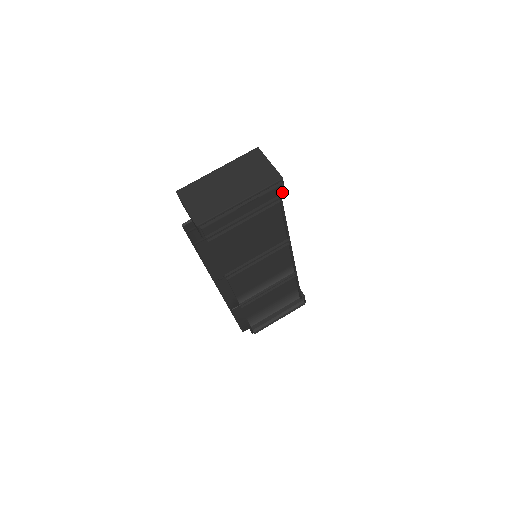
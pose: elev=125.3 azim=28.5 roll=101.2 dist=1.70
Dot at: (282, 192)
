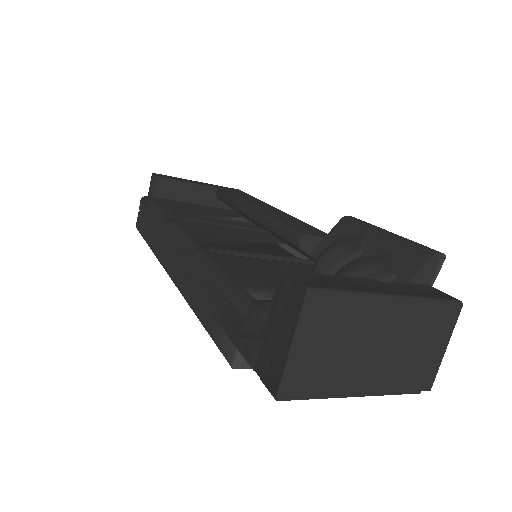
Dot at: occluded
